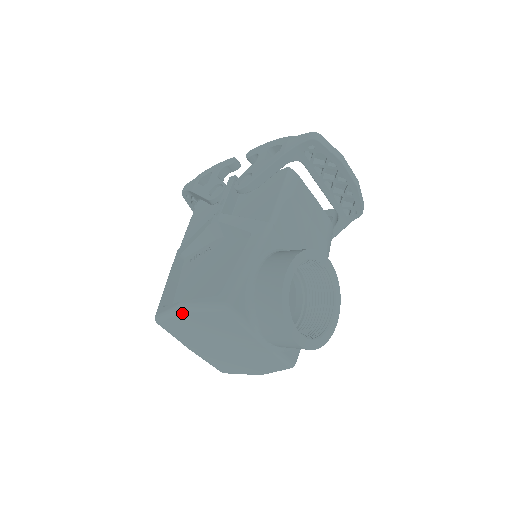
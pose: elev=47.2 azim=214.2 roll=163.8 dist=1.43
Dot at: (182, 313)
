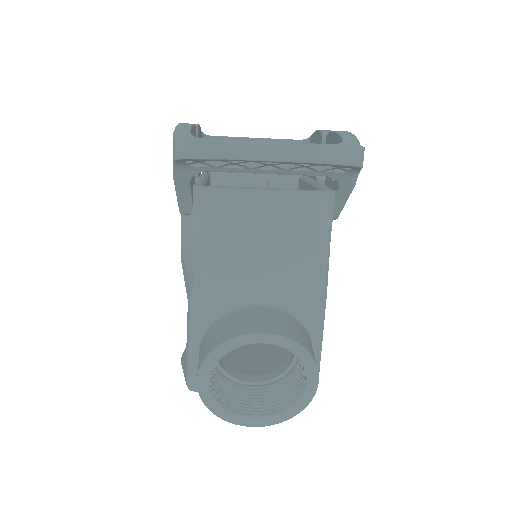
Dot at: occluded
